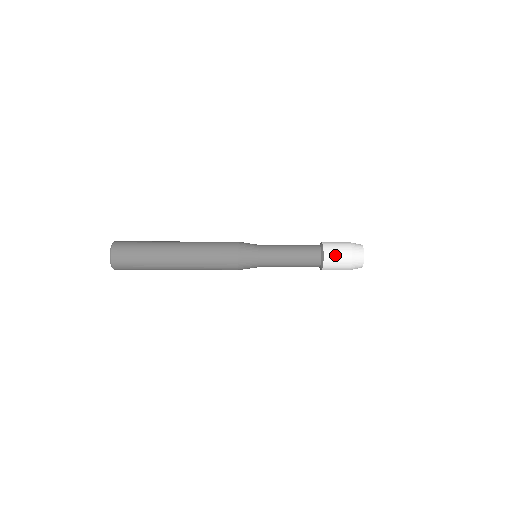
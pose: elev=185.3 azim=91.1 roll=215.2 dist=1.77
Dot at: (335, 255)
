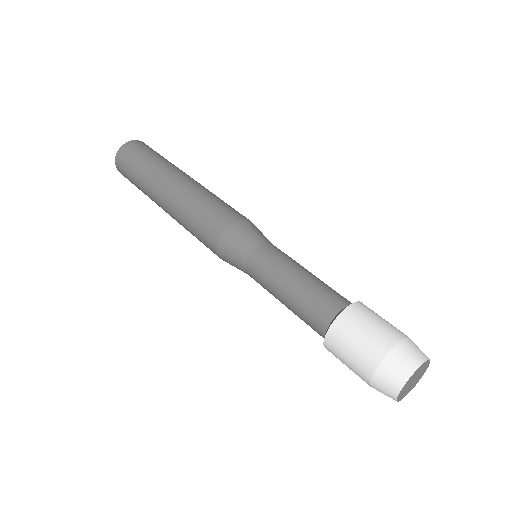
Dot at: (341, 356)
